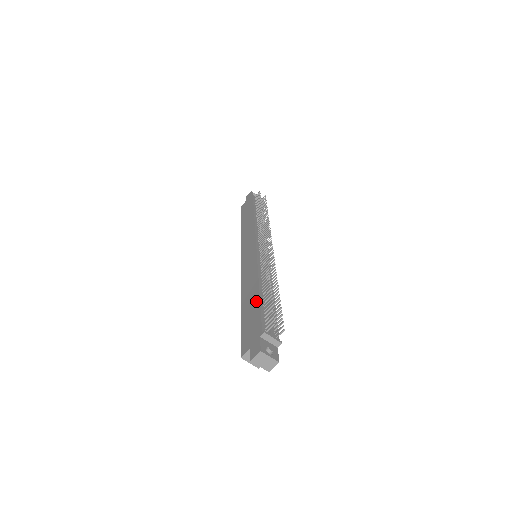
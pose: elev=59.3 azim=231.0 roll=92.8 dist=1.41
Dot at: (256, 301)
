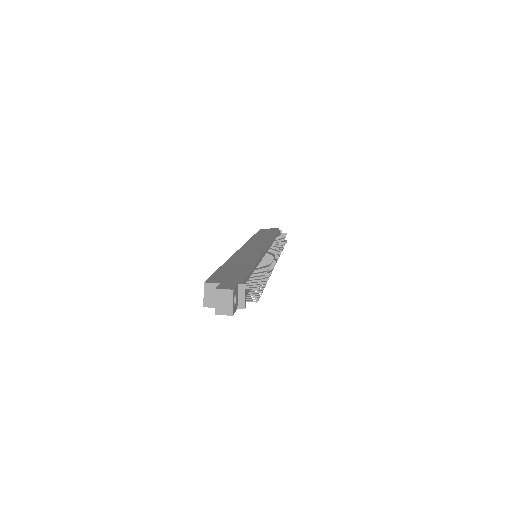
Dot at: (247, 268)
